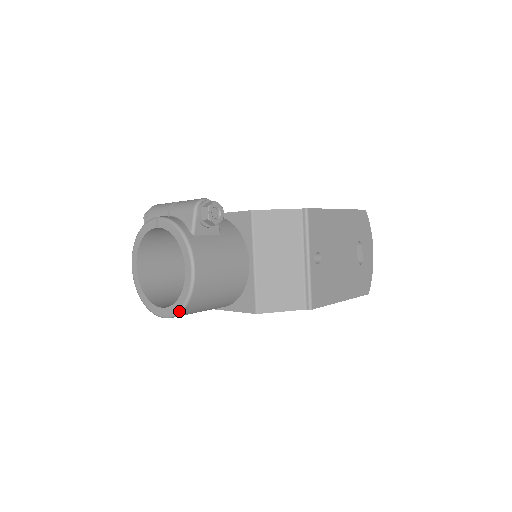
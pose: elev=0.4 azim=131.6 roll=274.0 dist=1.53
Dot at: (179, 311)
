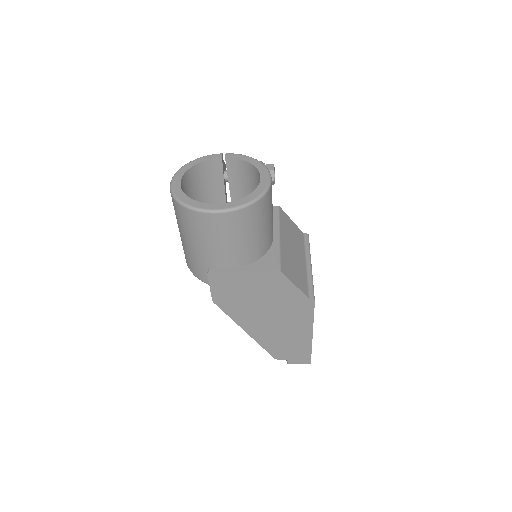
Dot at: (246, 204)
